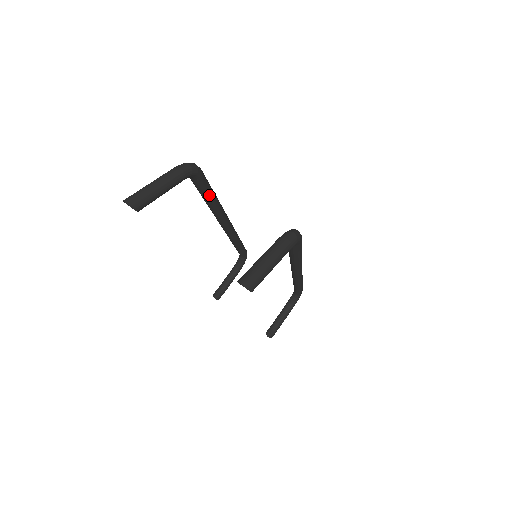
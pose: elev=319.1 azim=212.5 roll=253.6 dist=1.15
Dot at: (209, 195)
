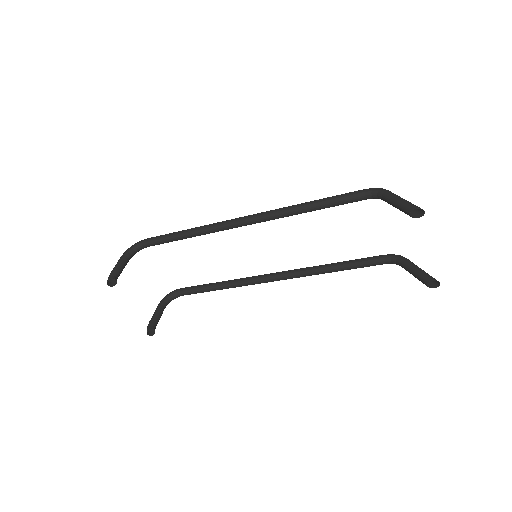
Dot at: (332, 206)
